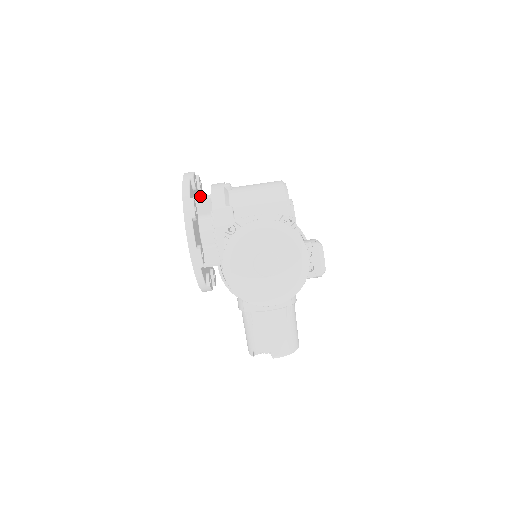
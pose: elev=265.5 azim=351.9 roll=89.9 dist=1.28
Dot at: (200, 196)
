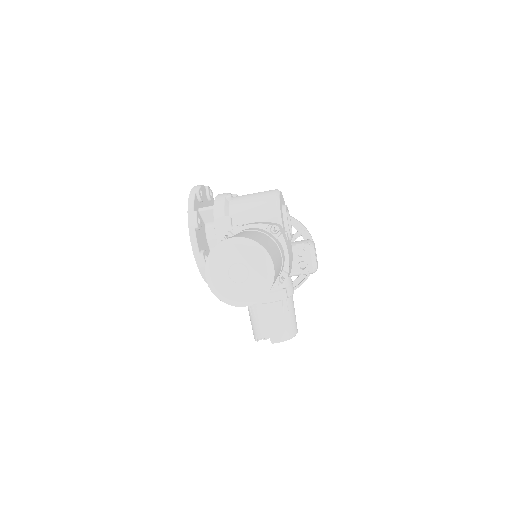
Dot at: (204, 207)
